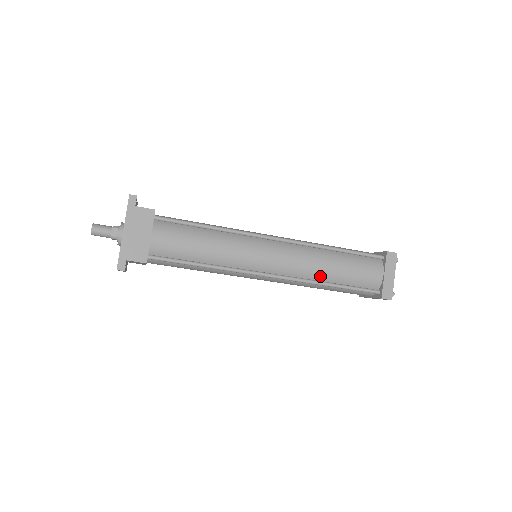
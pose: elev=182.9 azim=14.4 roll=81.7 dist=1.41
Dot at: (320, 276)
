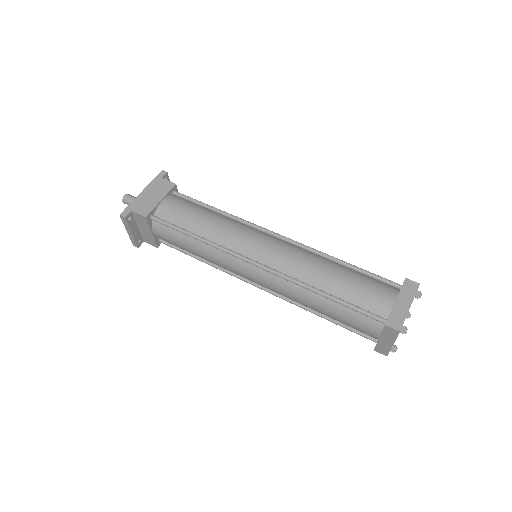
Dot at: (313, 280)
